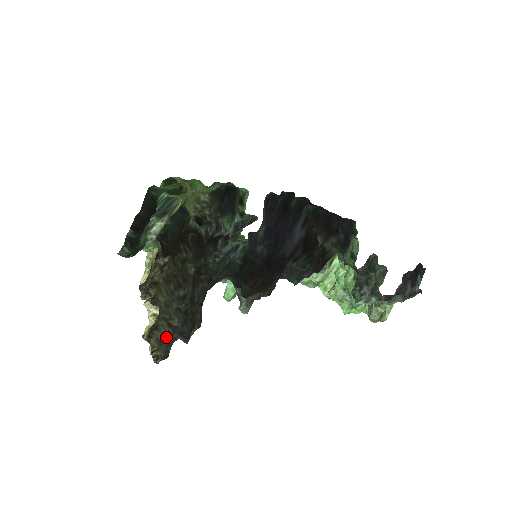
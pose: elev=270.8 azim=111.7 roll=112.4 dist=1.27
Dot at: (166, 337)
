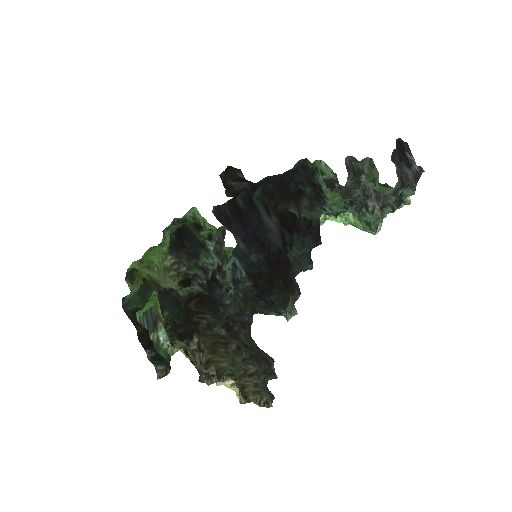
Dot at: (257, 385)
